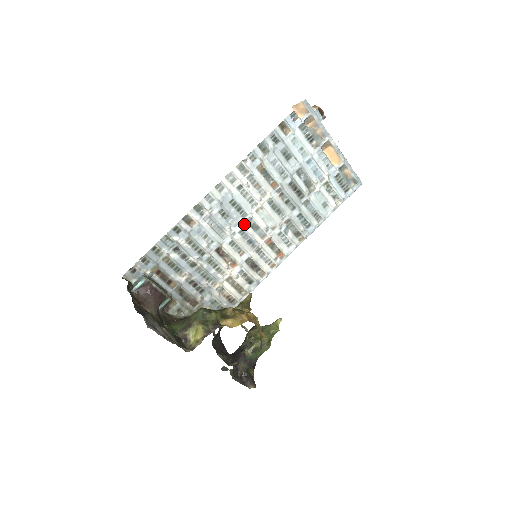
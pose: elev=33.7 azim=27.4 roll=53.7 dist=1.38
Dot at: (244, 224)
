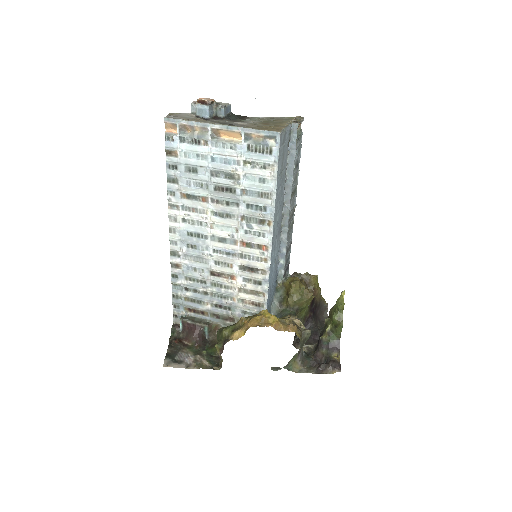
Dot at: (212, 243)
